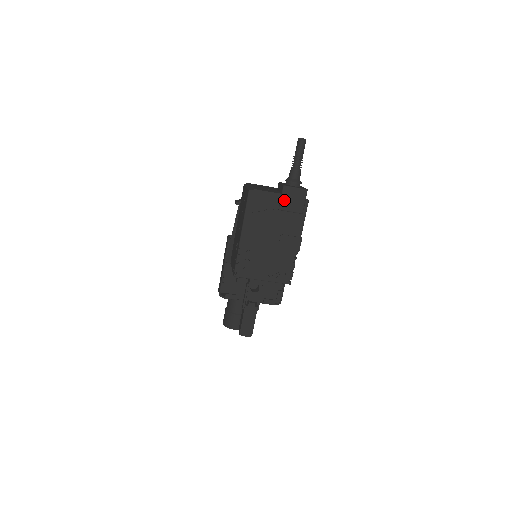
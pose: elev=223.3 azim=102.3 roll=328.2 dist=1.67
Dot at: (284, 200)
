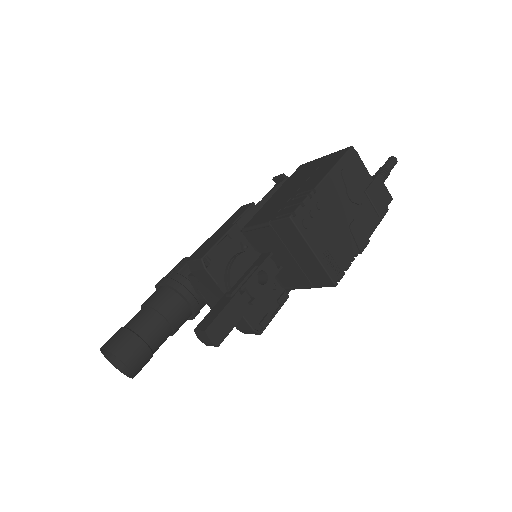
Dot at: (373, 187)
